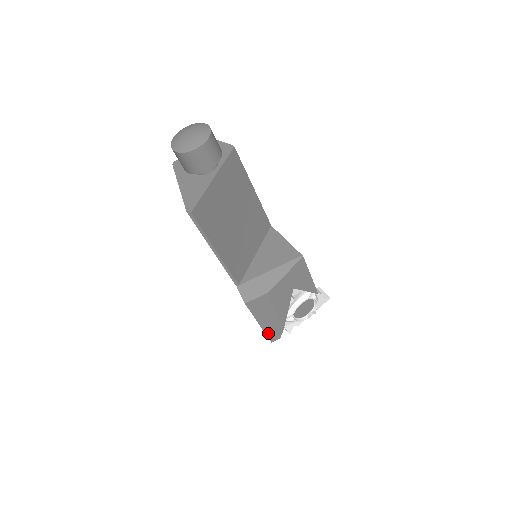
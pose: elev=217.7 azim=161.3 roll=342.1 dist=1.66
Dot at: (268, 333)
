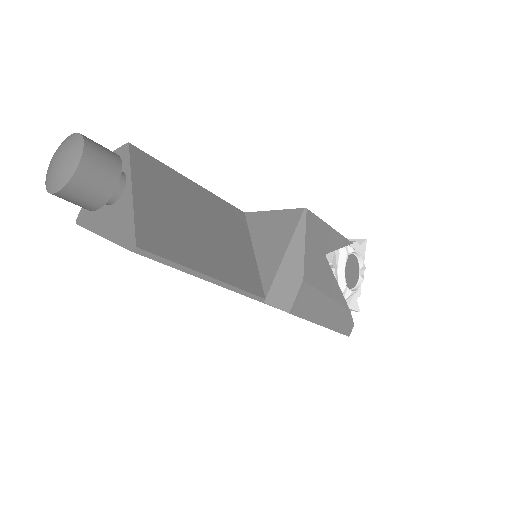
Dot at: (338, 329)
